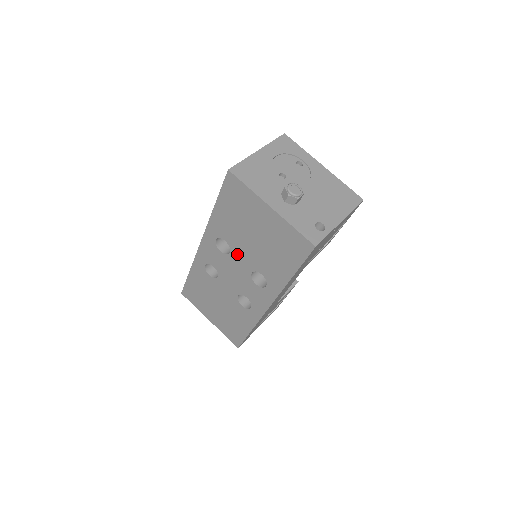
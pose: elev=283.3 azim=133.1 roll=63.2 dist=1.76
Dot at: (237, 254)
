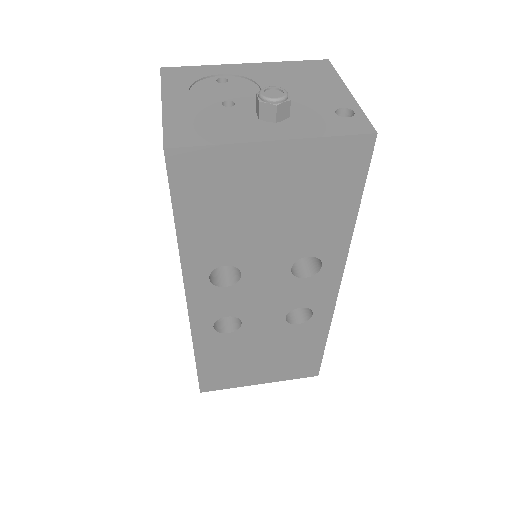
Dot at: (254, 266)
